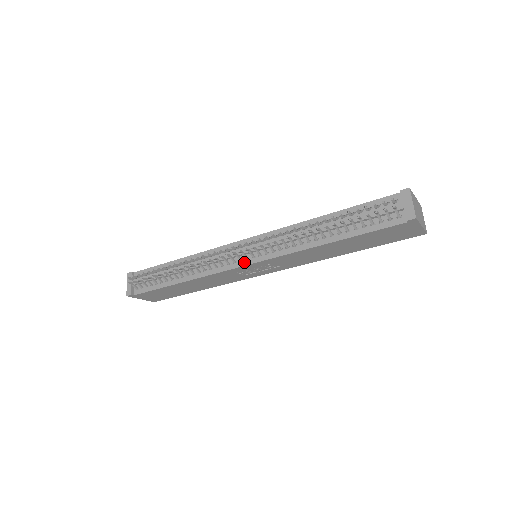
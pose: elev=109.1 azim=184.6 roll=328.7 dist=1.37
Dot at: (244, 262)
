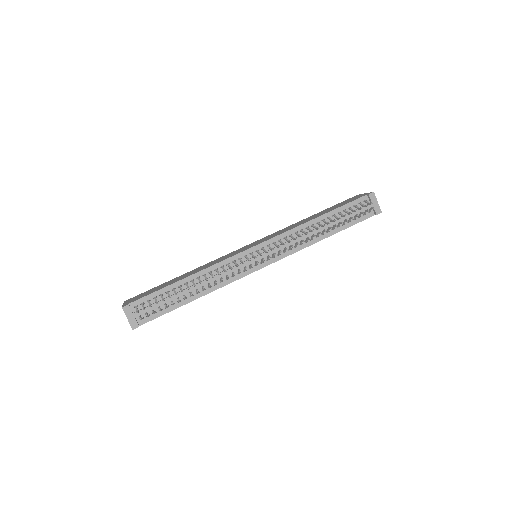
Dot at: (260, 266)
